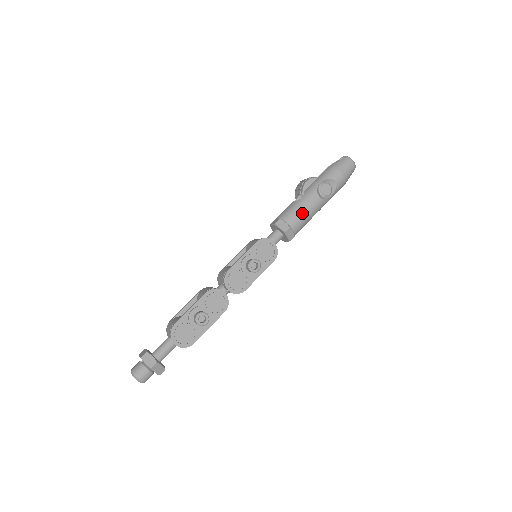
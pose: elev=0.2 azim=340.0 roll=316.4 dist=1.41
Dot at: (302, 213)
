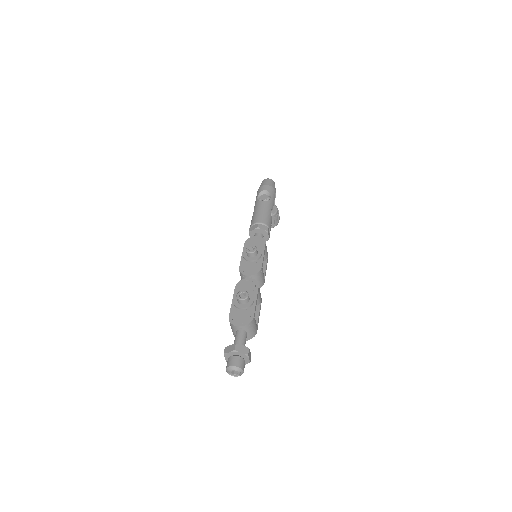
Dot at: (259, 214)
